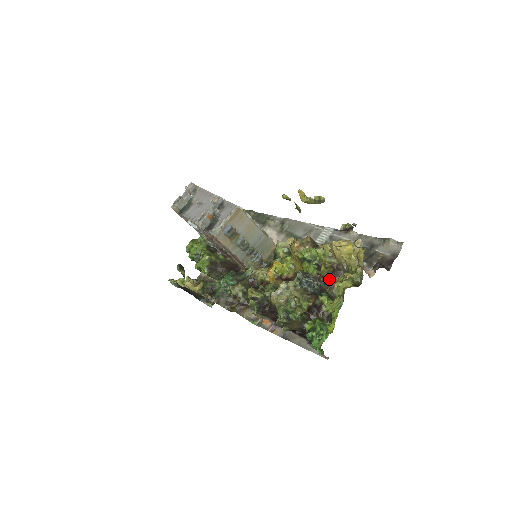
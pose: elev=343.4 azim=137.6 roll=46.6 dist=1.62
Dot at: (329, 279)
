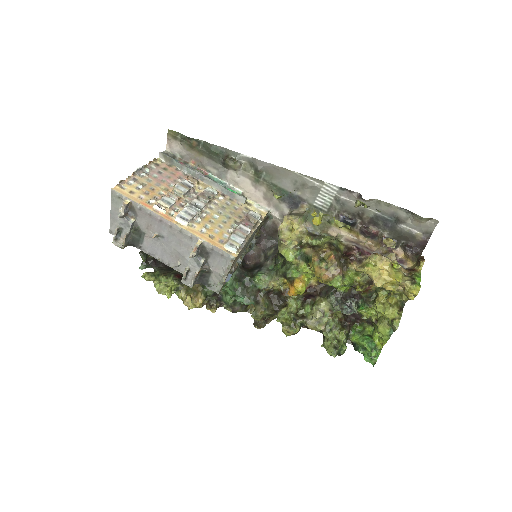
Dot at: occluded
